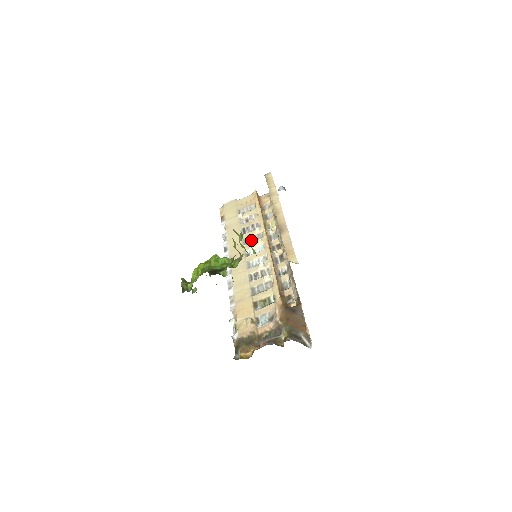
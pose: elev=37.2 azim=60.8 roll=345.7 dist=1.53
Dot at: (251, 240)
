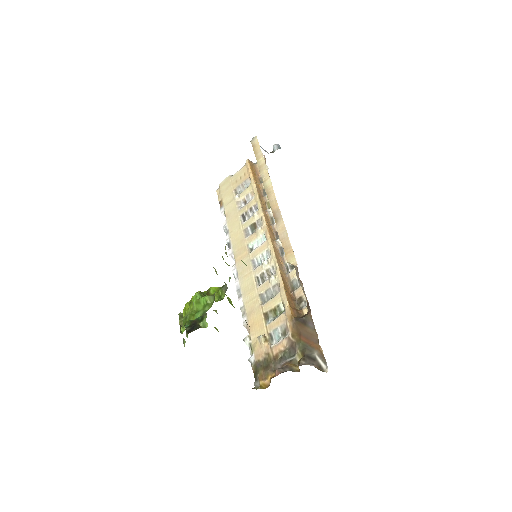
Dot at: (252, 229)
